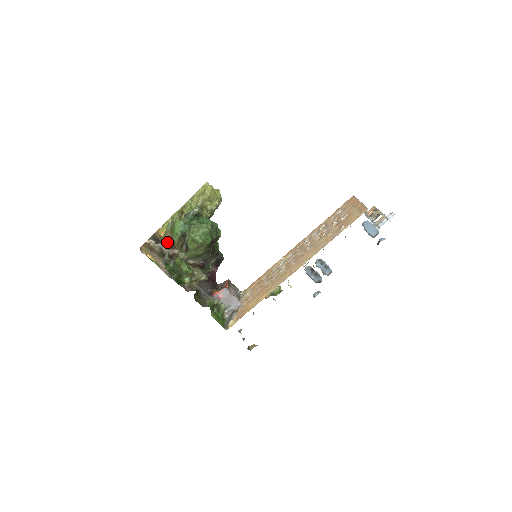
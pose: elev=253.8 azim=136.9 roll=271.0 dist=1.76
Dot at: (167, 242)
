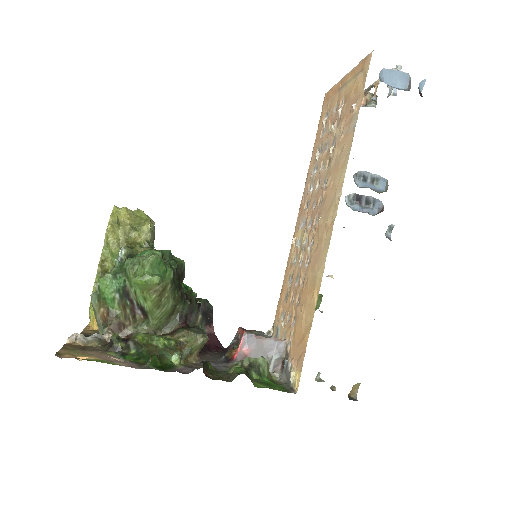
Dot at: (105, 325)
